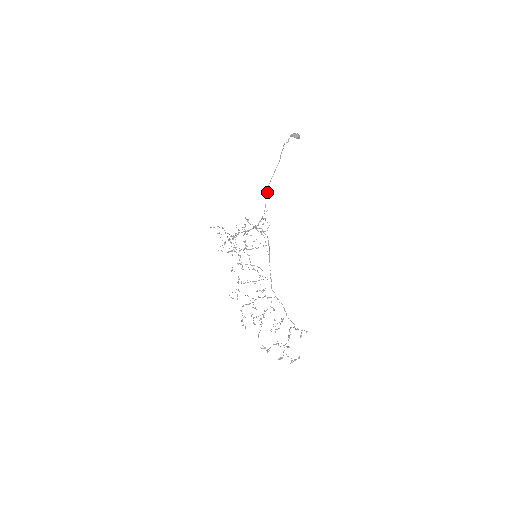
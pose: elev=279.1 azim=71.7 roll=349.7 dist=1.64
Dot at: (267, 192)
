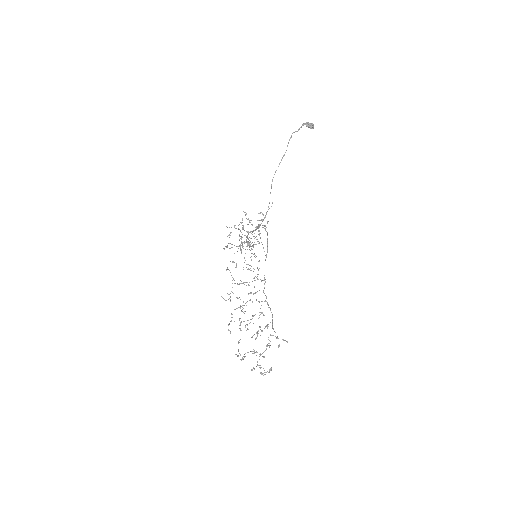
Dot at: (271, 186)
